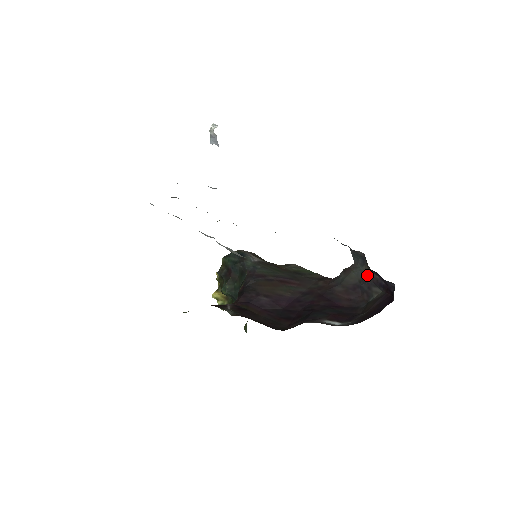
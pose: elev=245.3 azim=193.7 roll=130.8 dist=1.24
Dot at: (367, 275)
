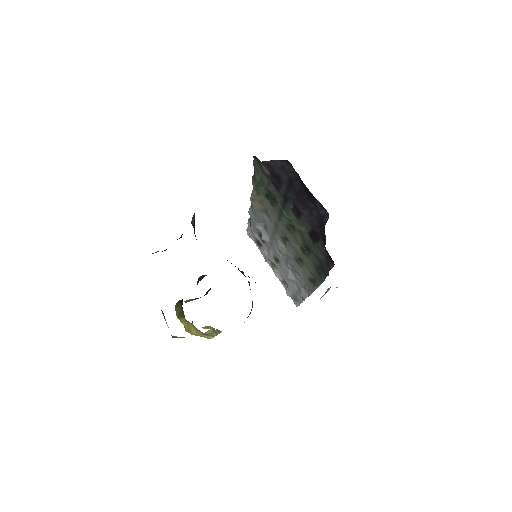
Dot at: occluded
